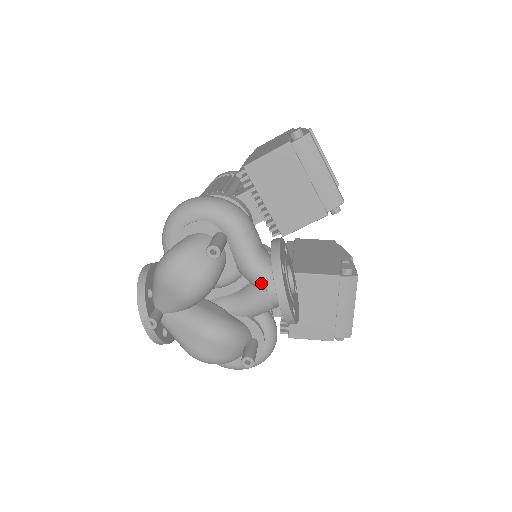
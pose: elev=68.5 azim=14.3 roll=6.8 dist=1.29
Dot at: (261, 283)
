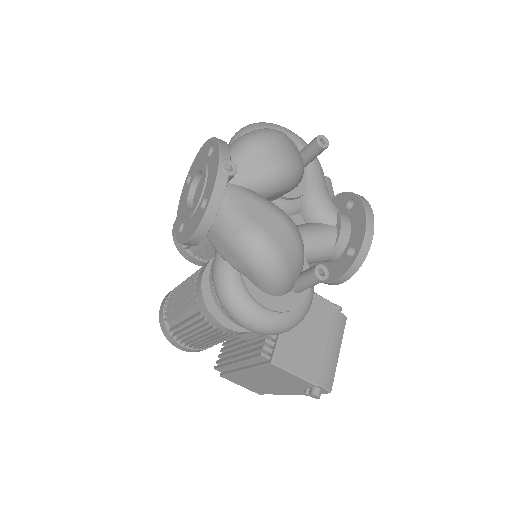
Dot at: (331, 214)
